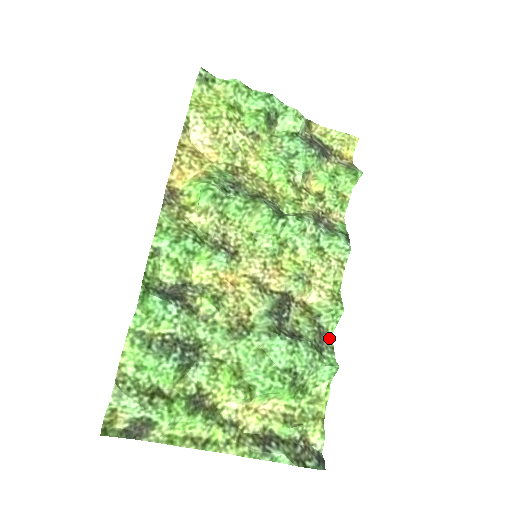
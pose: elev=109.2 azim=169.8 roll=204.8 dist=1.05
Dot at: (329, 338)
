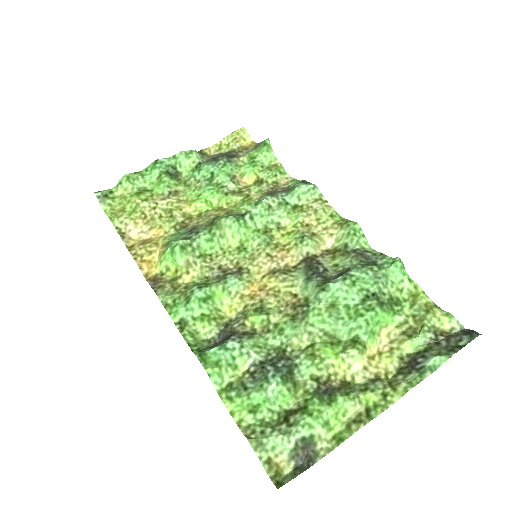
Dot at: (371, 252)
